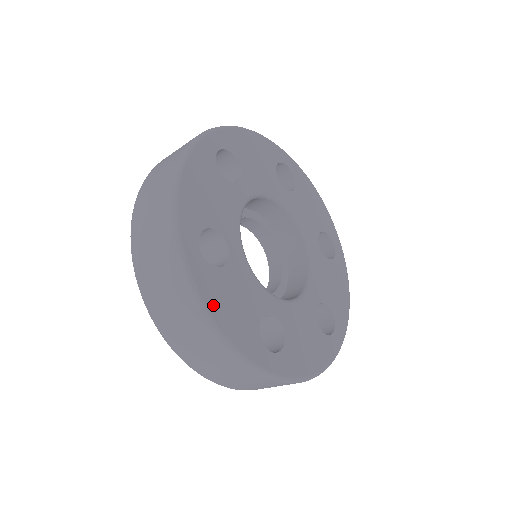
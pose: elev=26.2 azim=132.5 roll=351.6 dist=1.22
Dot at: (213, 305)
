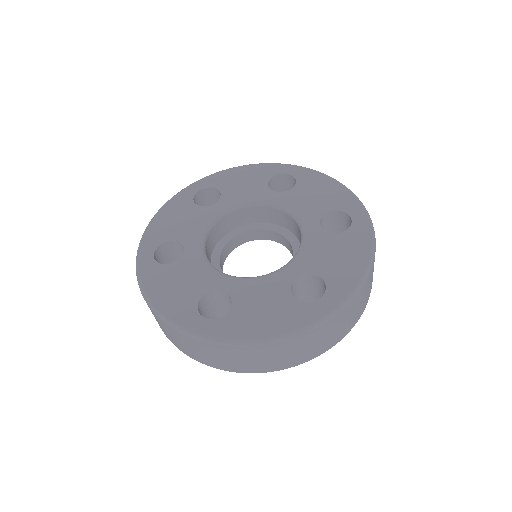
Dot at: (251, 332)
